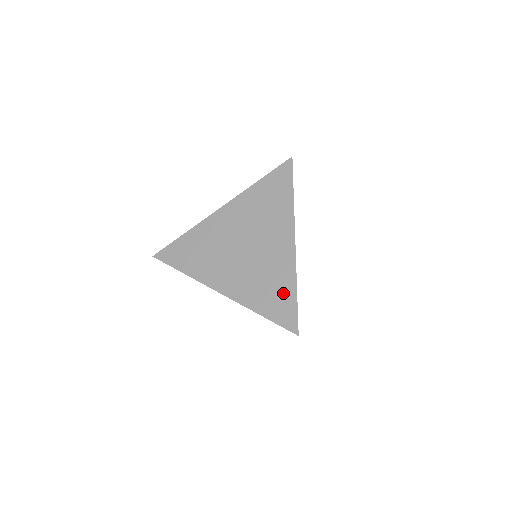
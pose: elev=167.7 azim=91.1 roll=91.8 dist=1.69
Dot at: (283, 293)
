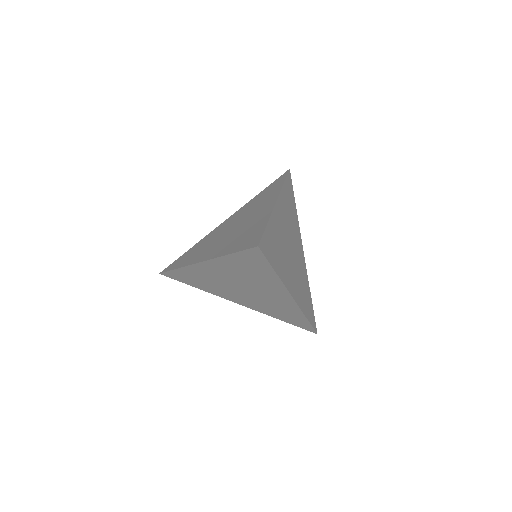
Dot at: (254, 231)
